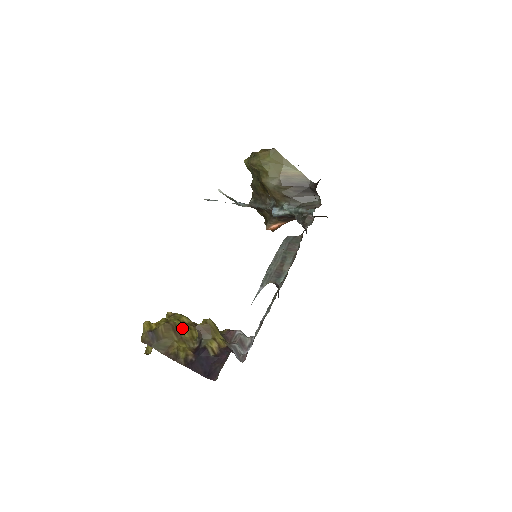
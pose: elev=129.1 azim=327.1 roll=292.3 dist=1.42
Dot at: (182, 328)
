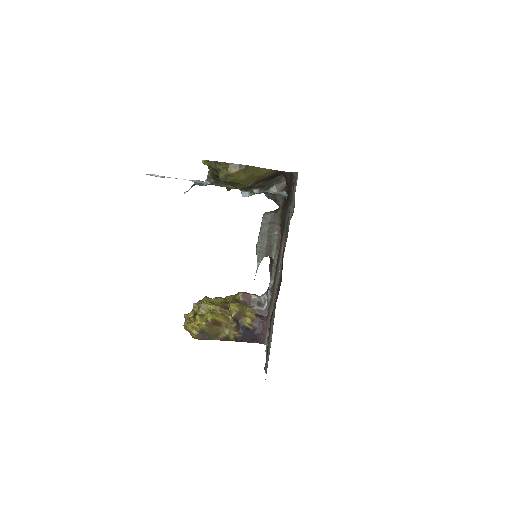
Dot at: (219, 319)
